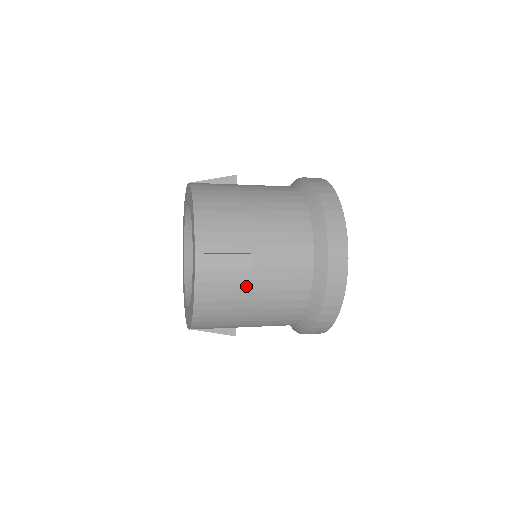
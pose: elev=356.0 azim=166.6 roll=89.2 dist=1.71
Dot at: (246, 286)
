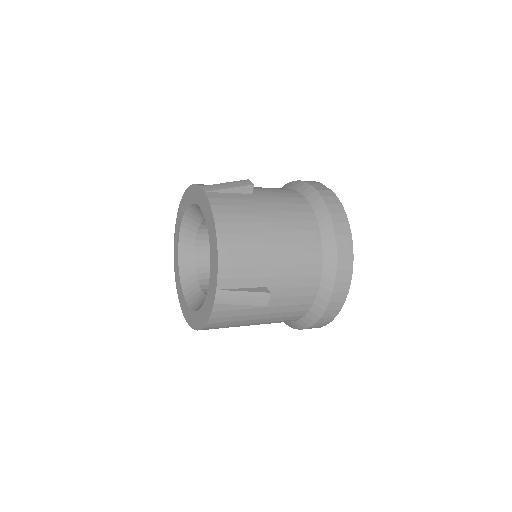
Dot at: (256, 311)
